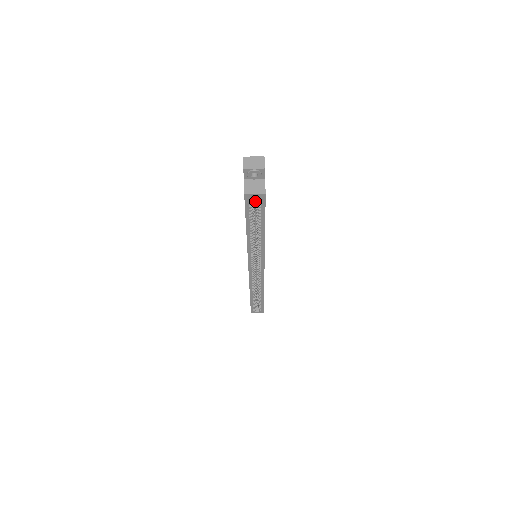
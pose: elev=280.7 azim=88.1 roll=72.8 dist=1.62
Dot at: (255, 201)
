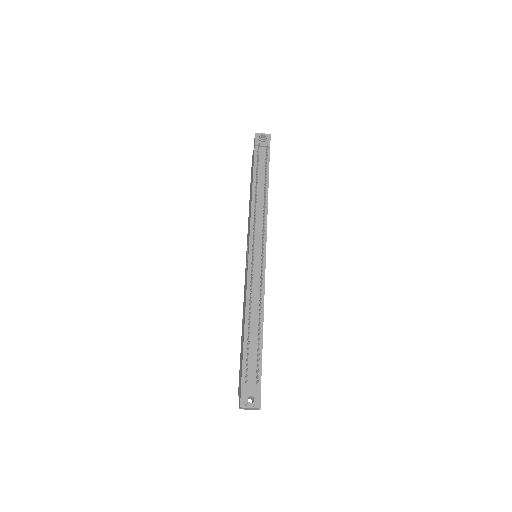
Dot at: occluded
